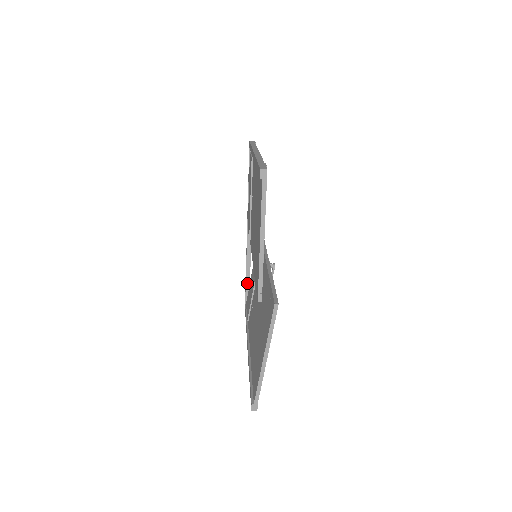
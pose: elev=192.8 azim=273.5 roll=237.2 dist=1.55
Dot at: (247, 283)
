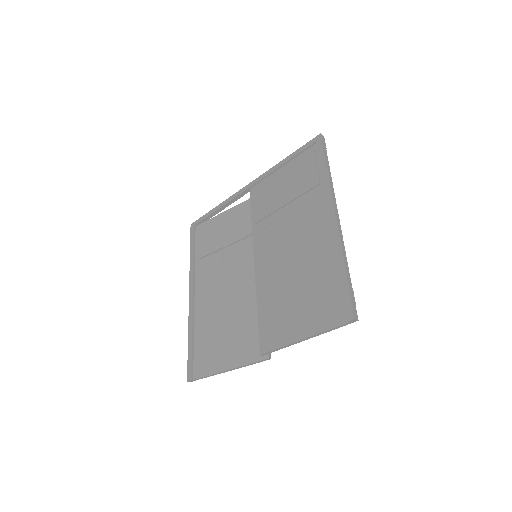
Dot at: (210, 216)
